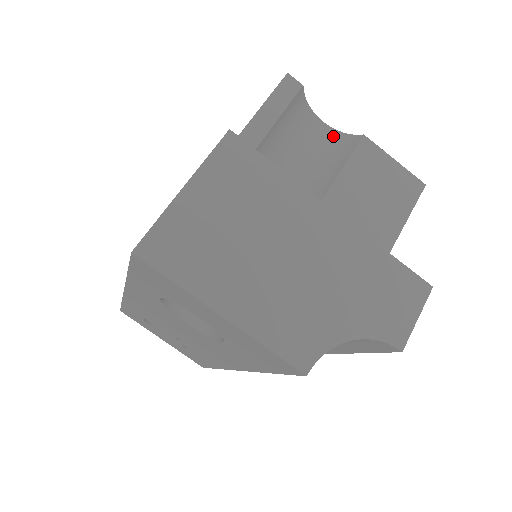
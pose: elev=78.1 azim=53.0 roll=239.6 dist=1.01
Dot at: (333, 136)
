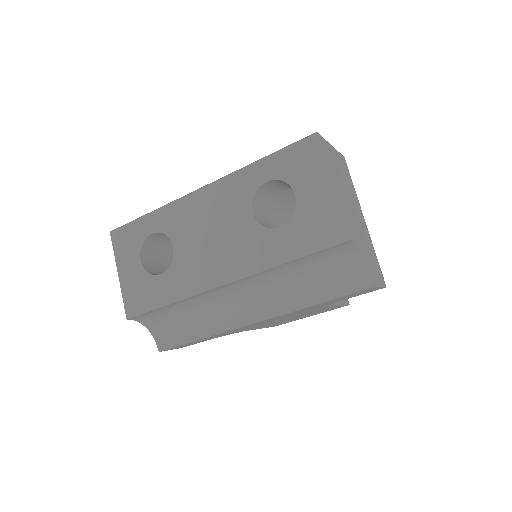
Dot at: occluded
